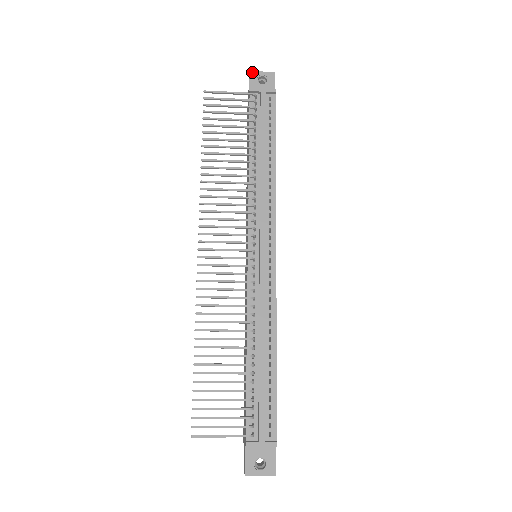
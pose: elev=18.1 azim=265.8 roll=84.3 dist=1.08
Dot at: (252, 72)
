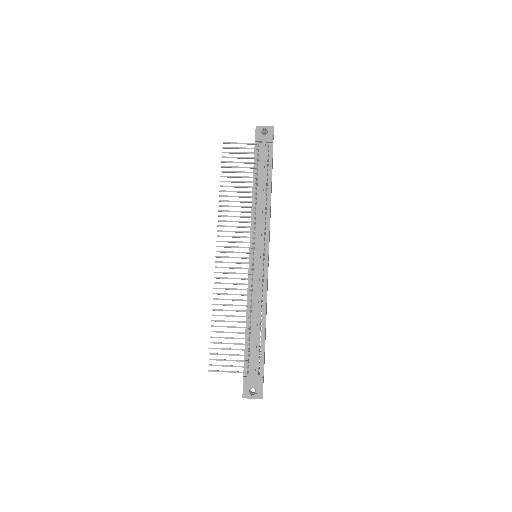
Dot at: (257, 126)
